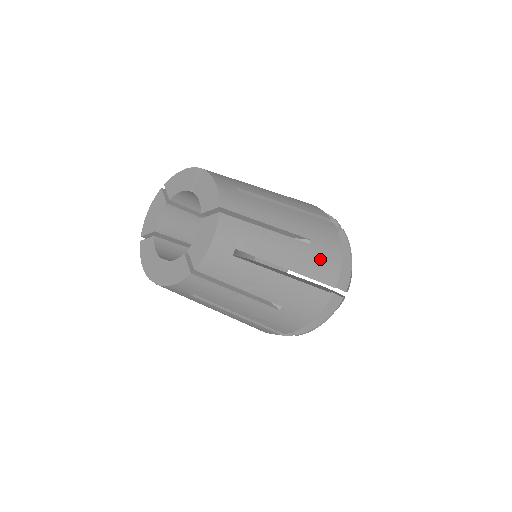
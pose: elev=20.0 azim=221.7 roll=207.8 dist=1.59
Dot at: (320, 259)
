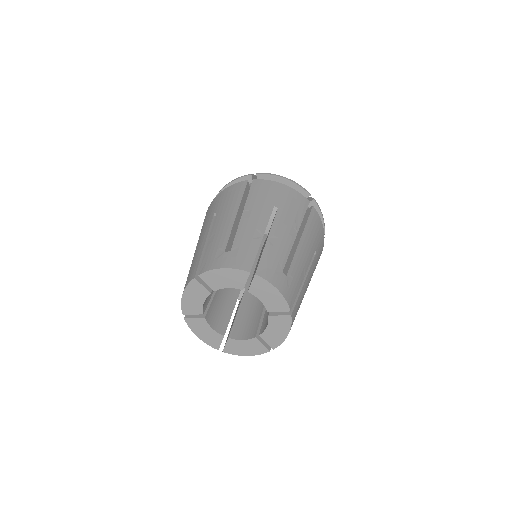
Dot at: occluded
